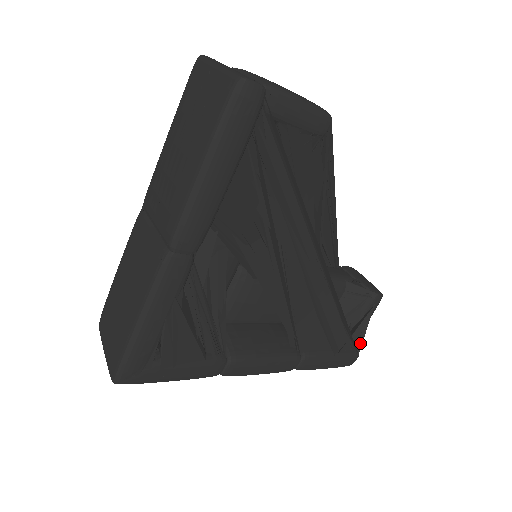
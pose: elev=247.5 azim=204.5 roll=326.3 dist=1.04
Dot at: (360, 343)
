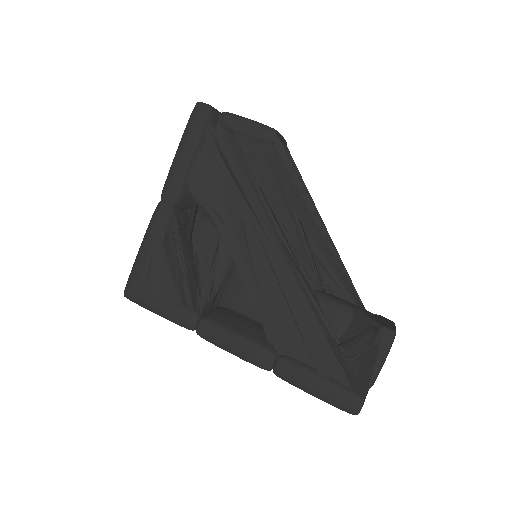
Dot at: (364, 385)
